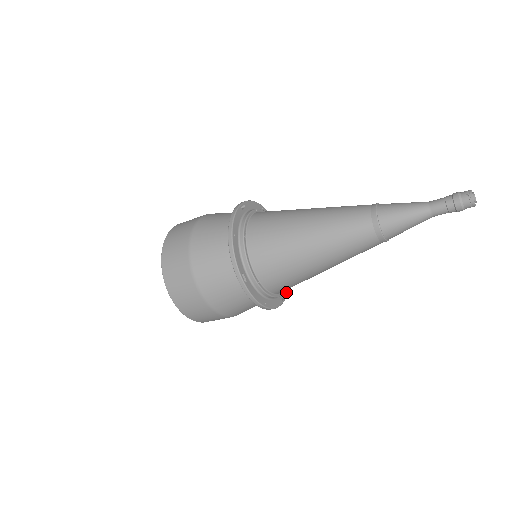
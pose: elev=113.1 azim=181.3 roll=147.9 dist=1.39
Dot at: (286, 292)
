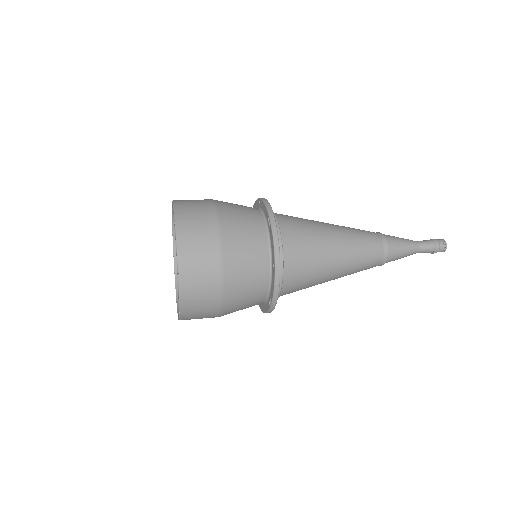
Dot at: occluded
